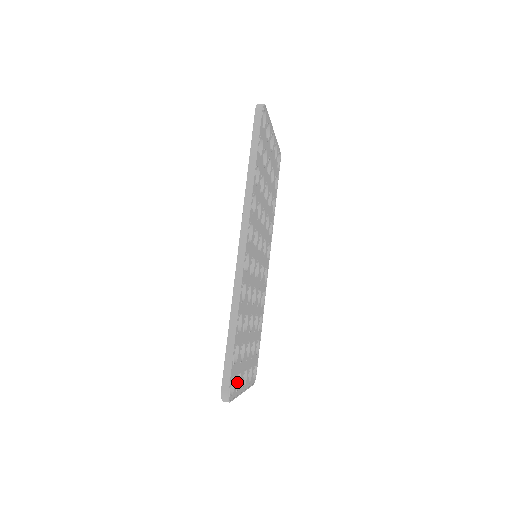
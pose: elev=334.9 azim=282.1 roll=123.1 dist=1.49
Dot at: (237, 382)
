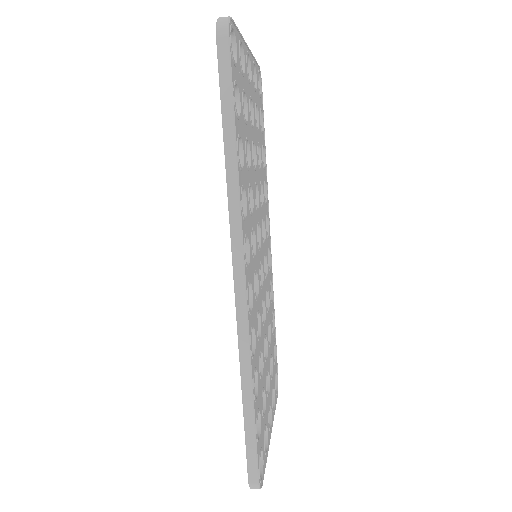
Dot at: (264, 445)
